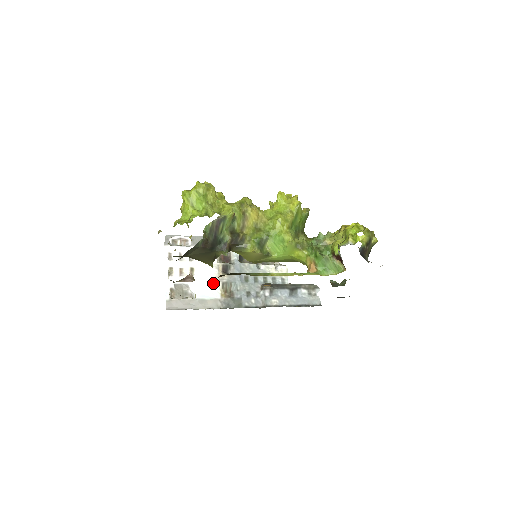
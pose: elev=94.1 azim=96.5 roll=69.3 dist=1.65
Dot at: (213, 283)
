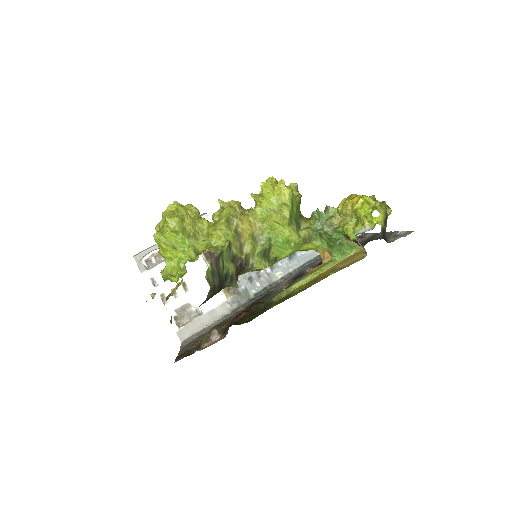
Dot at: occluded
